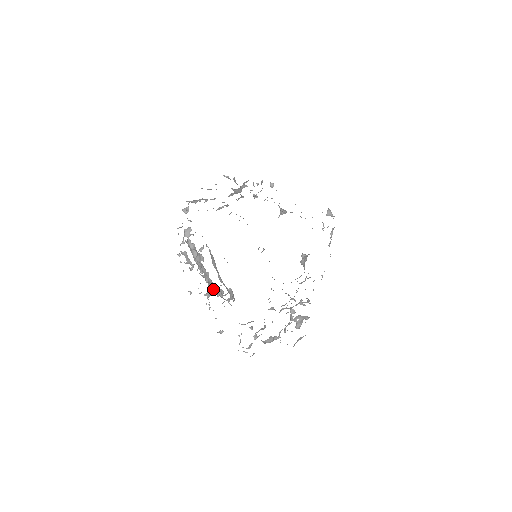
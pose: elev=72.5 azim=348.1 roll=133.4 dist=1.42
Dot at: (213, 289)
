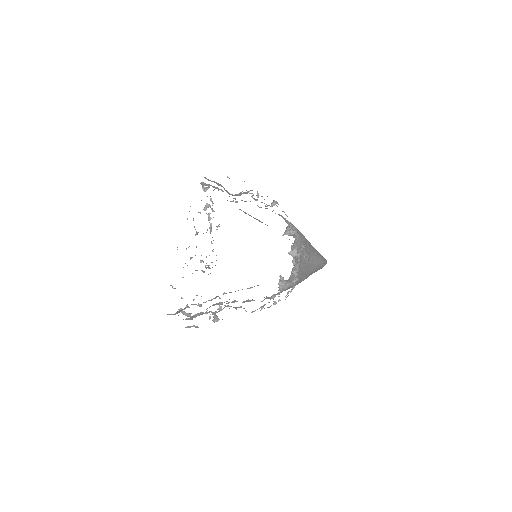
Dot at: occluded
